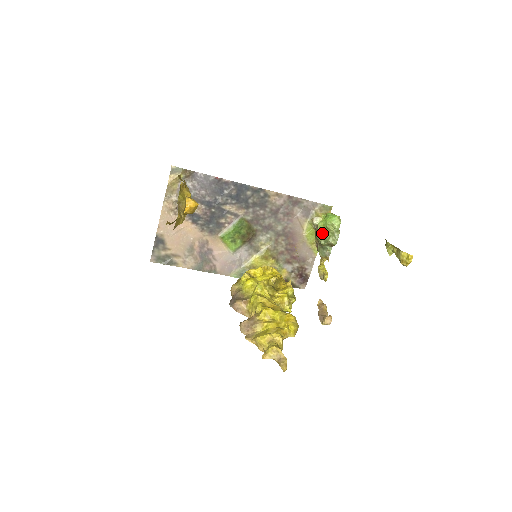
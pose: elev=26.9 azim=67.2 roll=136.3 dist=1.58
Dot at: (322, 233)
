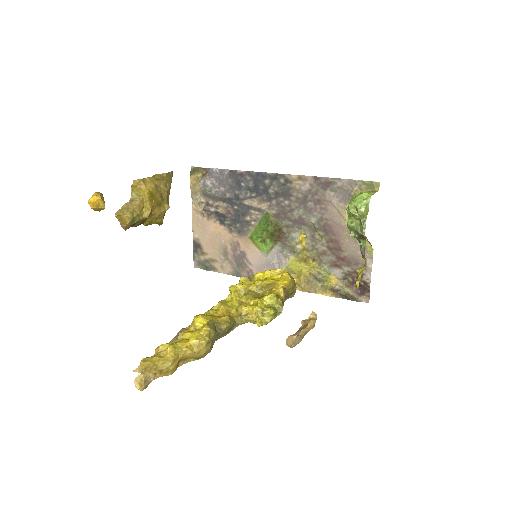
Dot at: (348, 221)
